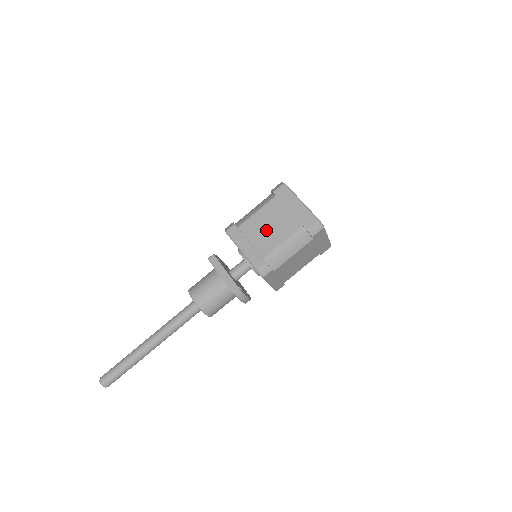
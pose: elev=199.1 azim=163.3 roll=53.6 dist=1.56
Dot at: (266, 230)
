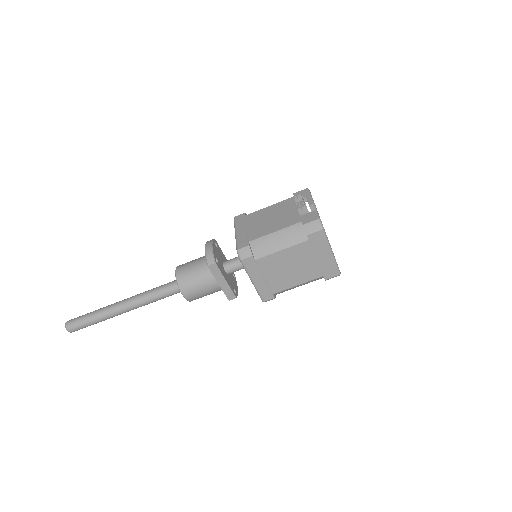
Dot at: (285, 271)
